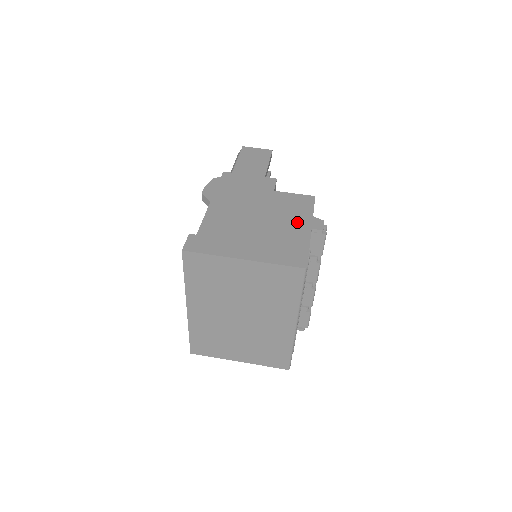
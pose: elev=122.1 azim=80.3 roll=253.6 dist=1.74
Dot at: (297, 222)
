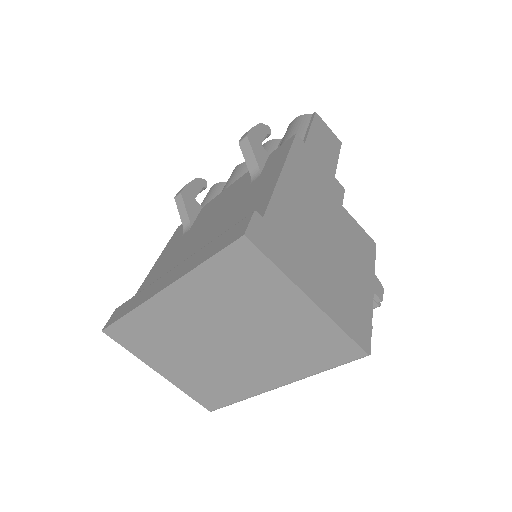
Dot at: (362, 272)
